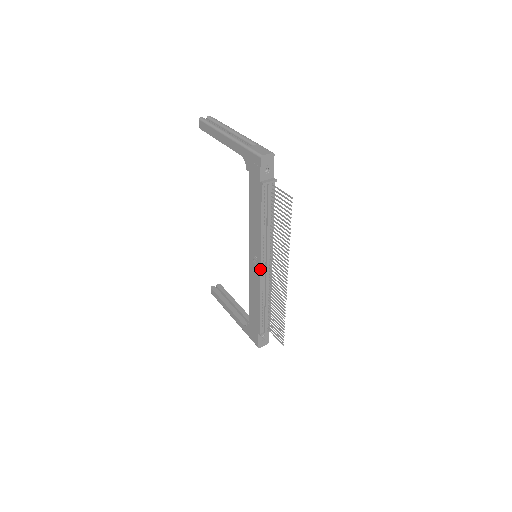
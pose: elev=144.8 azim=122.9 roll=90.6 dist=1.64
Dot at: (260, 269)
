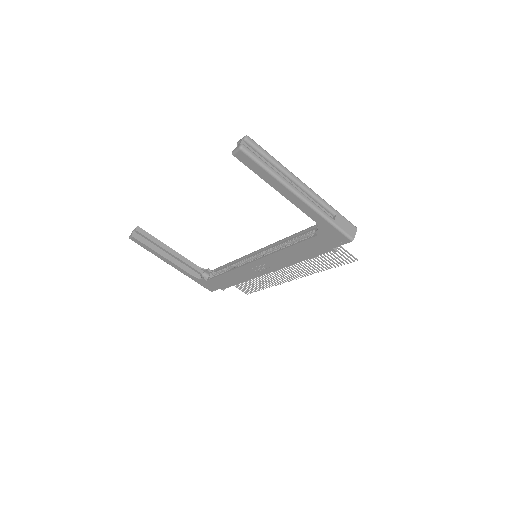
Dot at: occluded
